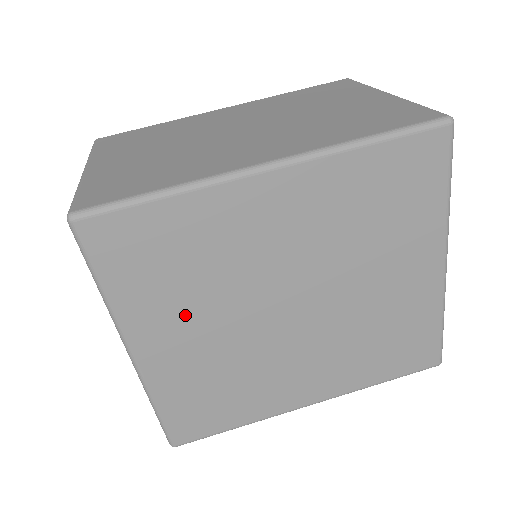
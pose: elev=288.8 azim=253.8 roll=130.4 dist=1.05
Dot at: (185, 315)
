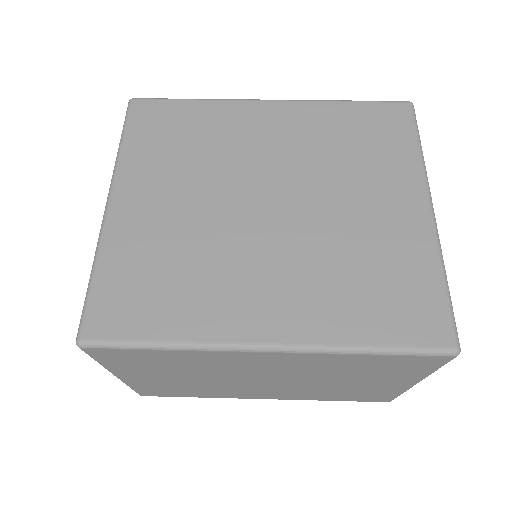
Dot at: (170, 181)
